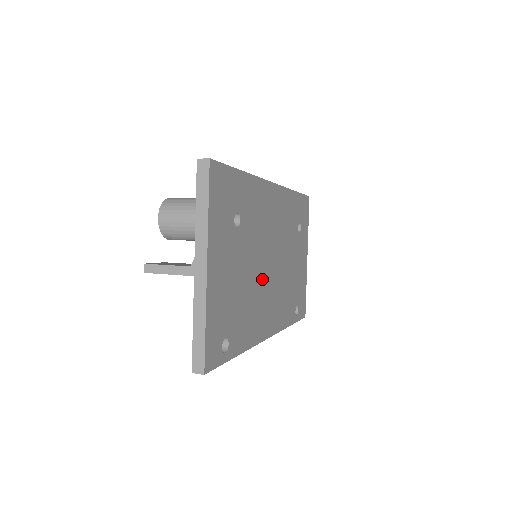
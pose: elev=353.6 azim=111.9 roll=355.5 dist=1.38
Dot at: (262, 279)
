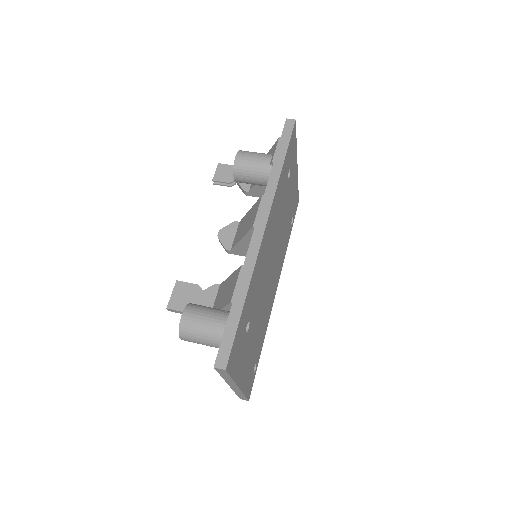
Dot at: (267, 289)
